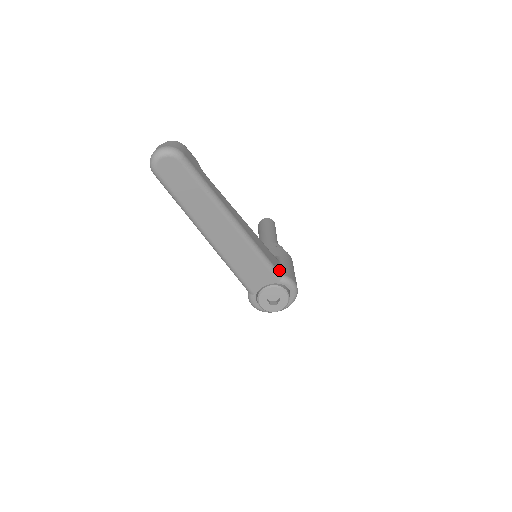
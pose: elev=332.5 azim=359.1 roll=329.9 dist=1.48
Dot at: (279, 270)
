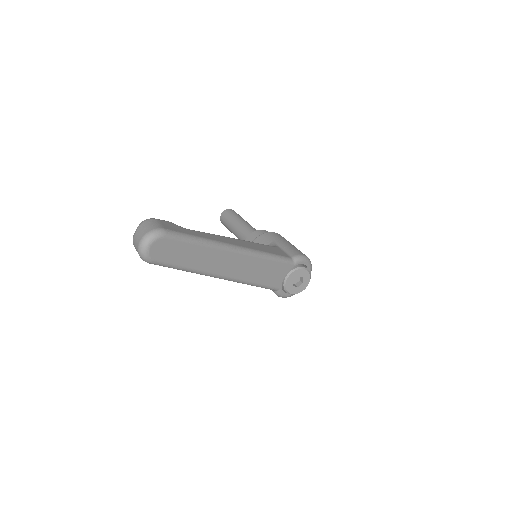
Dot at: (286, 255)
